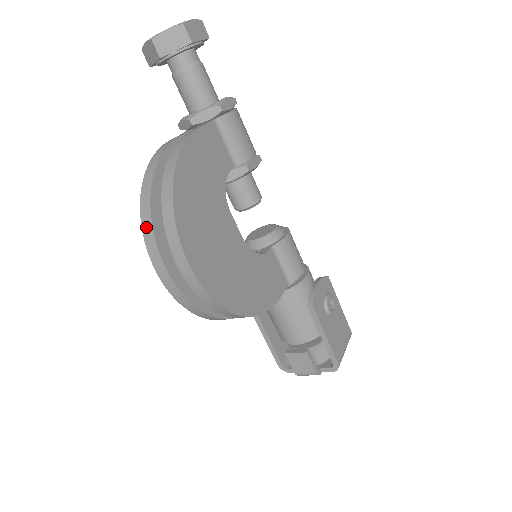
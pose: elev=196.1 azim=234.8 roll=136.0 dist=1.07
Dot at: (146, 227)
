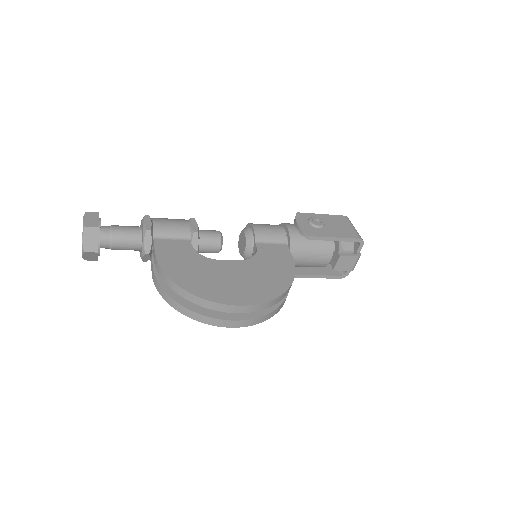
Dot at: (200, 319)
